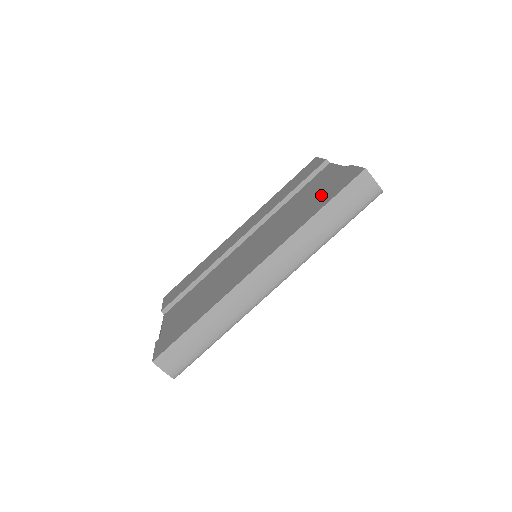
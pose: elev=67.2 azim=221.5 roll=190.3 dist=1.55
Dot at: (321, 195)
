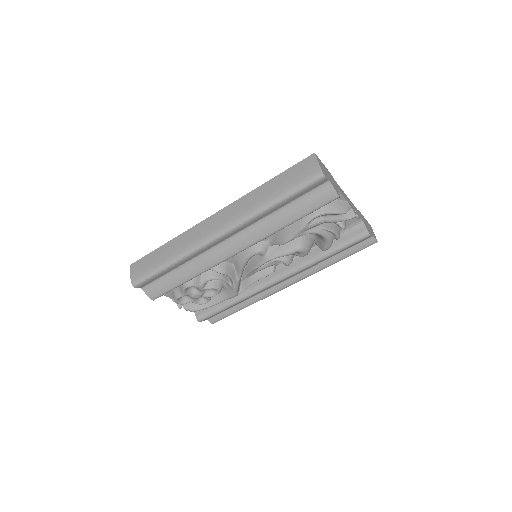
Dot at: occluded
